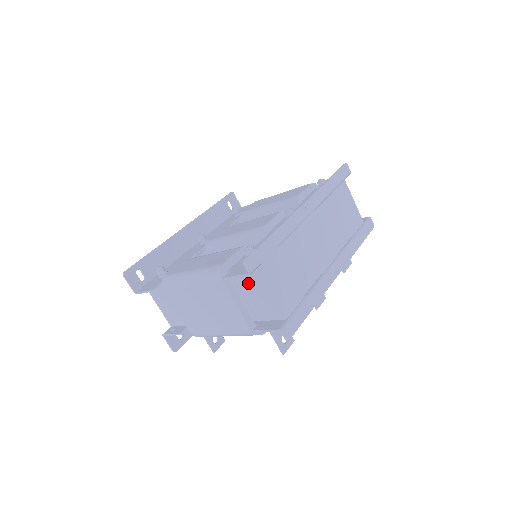
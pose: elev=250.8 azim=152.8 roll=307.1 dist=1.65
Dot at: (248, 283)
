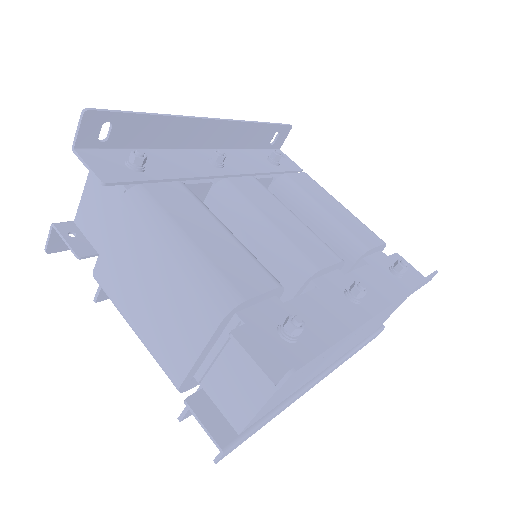
Dot at: (248, 359)
